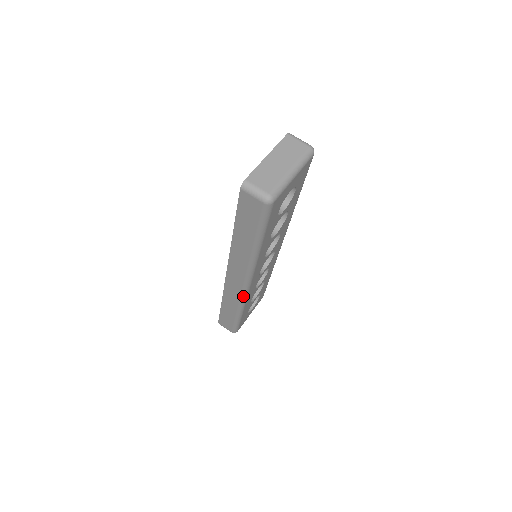
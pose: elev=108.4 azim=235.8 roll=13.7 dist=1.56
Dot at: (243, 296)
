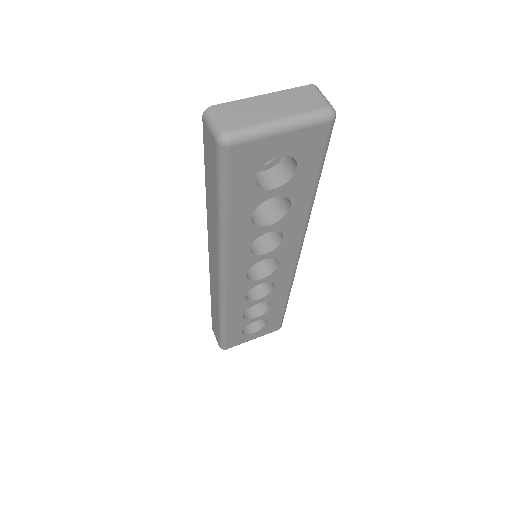
Dot at: (220, 296)
